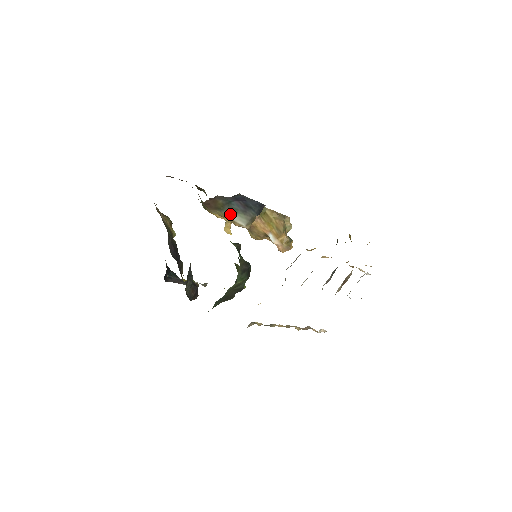
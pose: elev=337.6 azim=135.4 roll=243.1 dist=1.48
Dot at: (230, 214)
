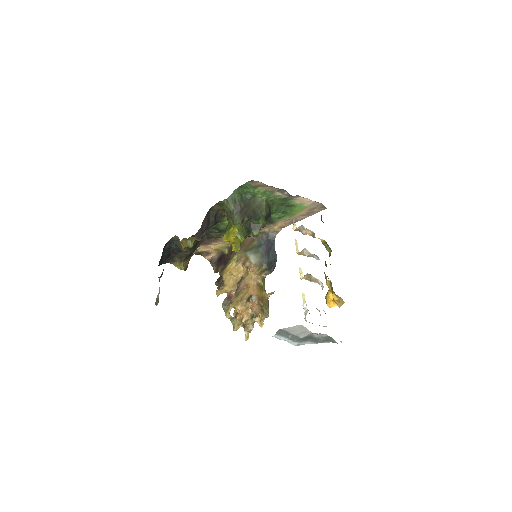
Dot at: (251, 255)
